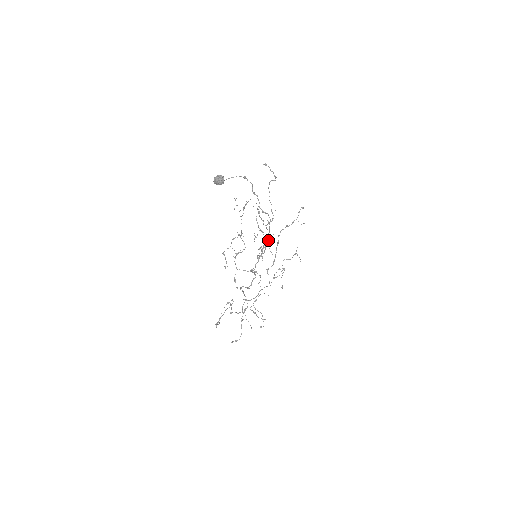
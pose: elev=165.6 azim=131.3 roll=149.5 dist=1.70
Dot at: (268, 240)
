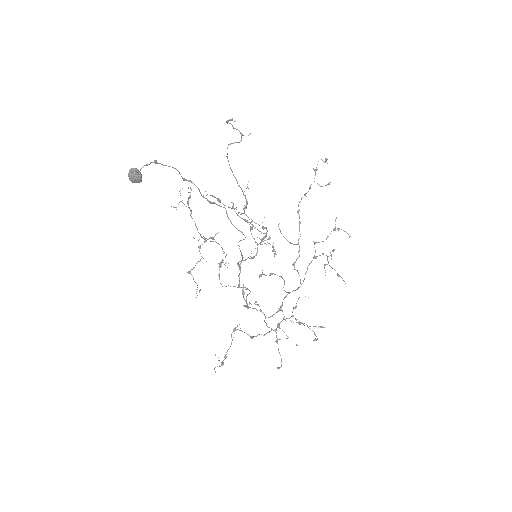
Dot at: (278, 224)
